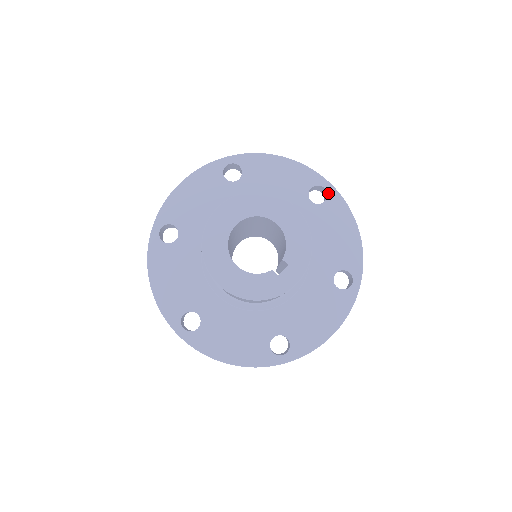
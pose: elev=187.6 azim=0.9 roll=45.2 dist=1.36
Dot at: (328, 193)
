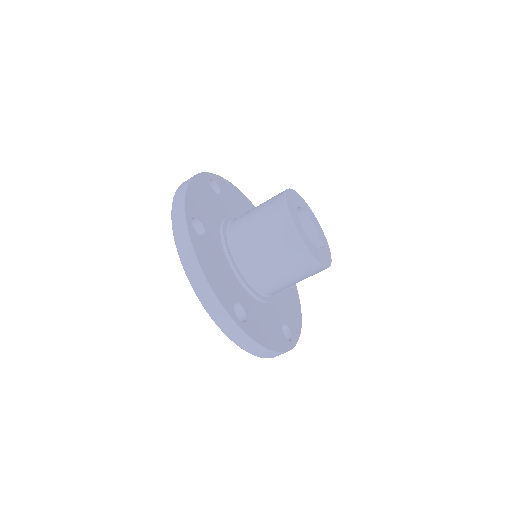
Dot at: occluded
